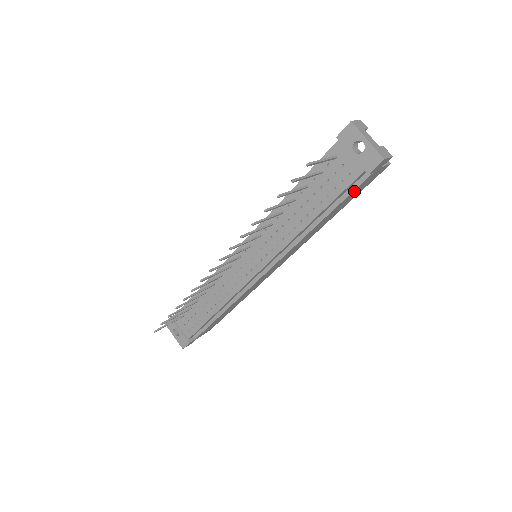
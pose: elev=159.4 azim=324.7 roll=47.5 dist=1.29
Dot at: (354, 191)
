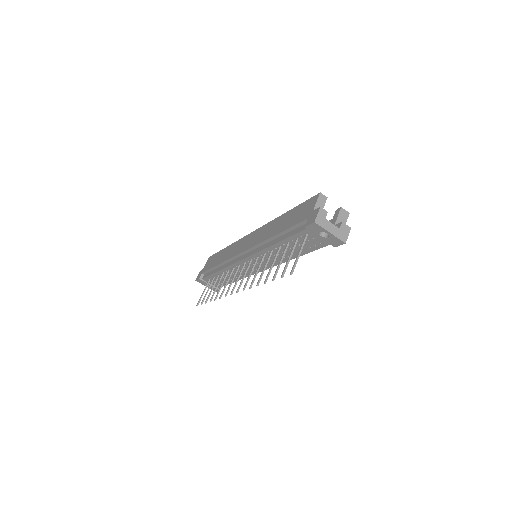
Dot at: occluded
